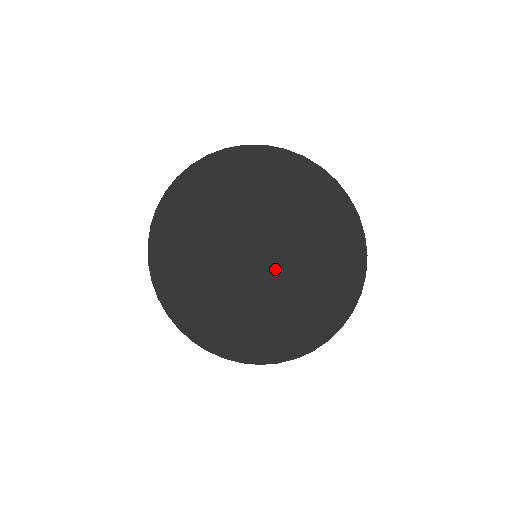
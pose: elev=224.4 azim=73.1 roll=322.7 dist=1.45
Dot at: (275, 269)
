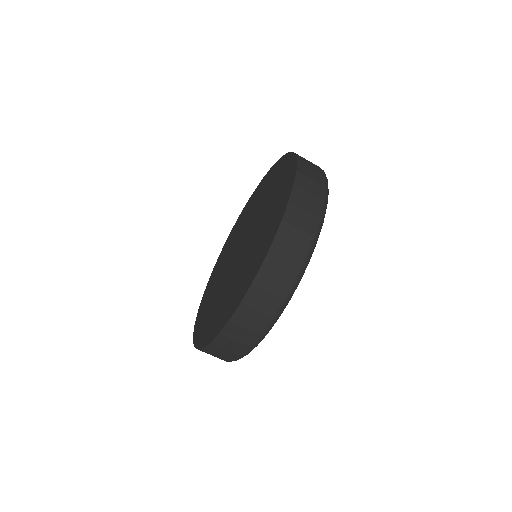
Dot at: (250, 238)
